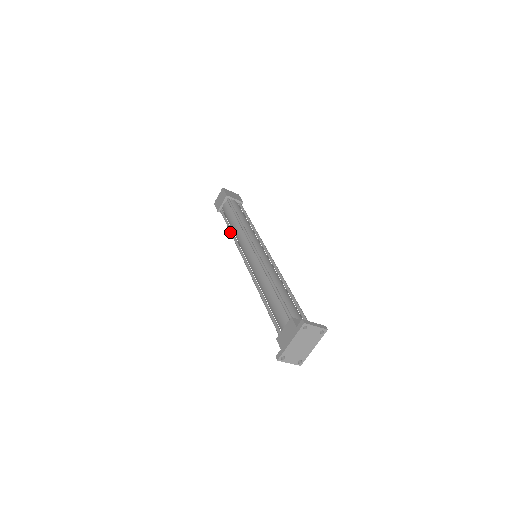
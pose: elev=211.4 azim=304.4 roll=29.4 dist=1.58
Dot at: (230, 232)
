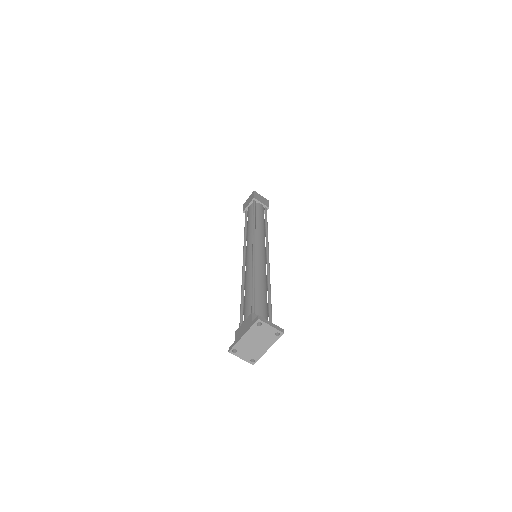
Dot at: (244, 231)
